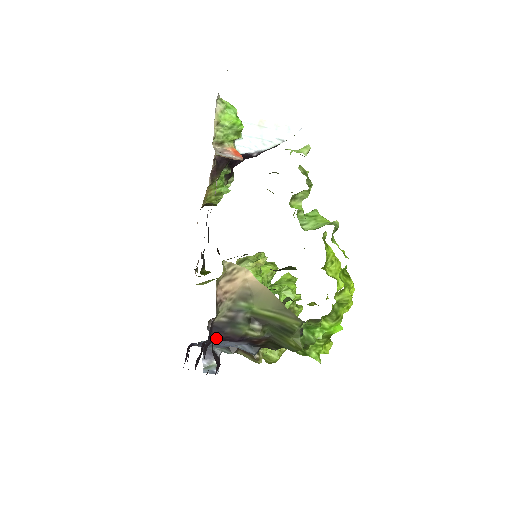
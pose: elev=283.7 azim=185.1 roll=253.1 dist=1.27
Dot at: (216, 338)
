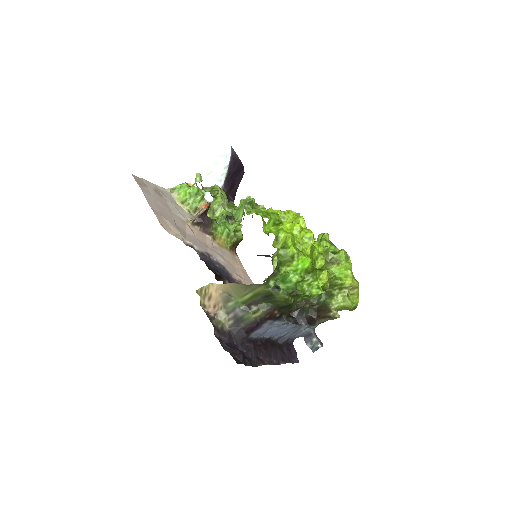
Dot at: (243, 335)
